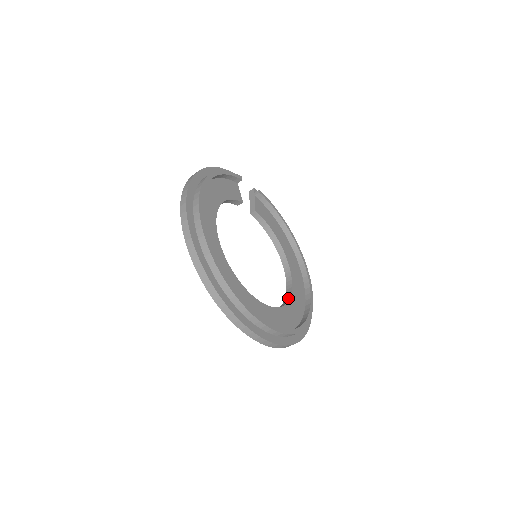
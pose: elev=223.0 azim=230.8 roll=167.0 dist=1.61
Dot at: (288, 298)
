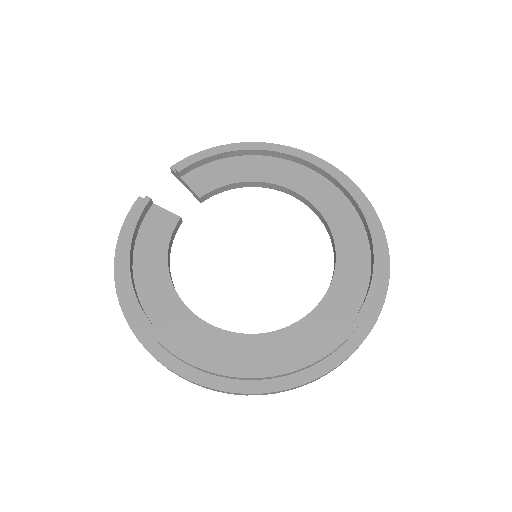
Dot at: (331, 237)
